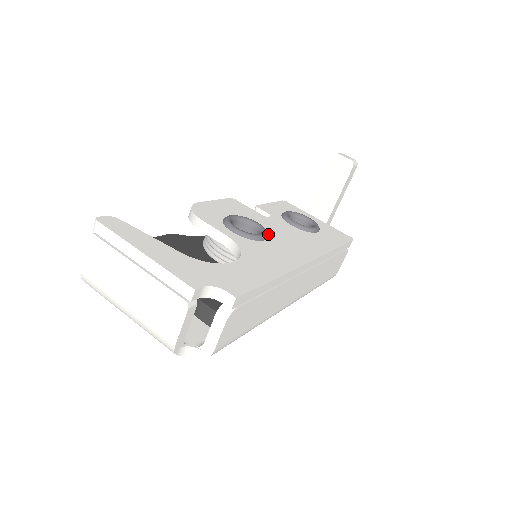
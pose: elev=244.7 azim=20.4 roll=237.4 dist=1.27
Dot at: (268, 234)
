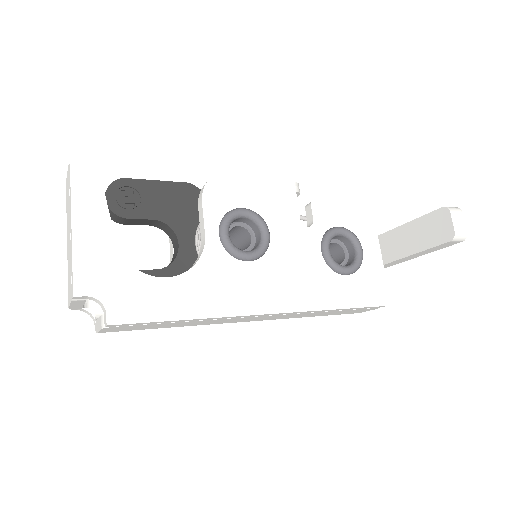
Dot at: (266, 253)
